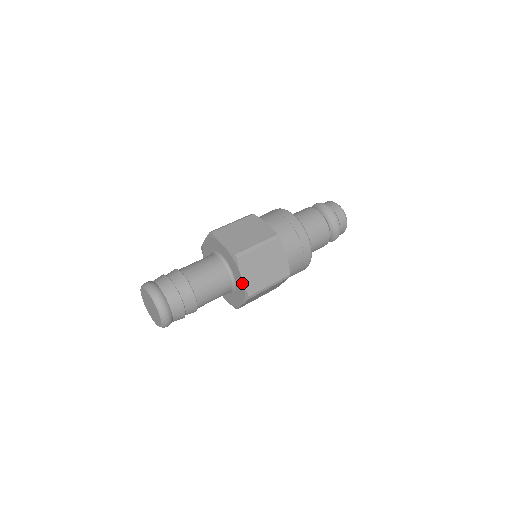
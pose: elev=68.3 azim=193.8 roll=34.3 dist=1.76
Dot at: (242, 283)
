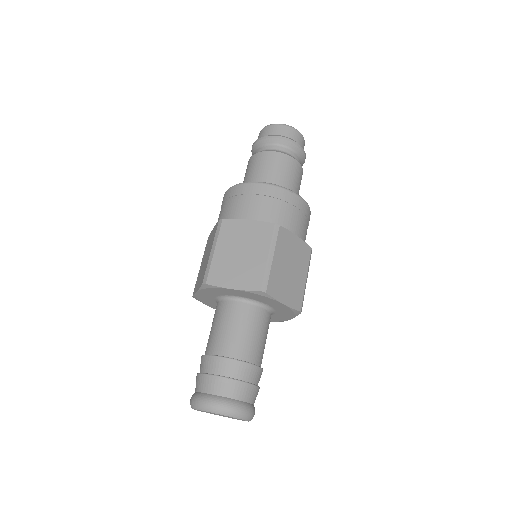
Dot at: (286, 307)
